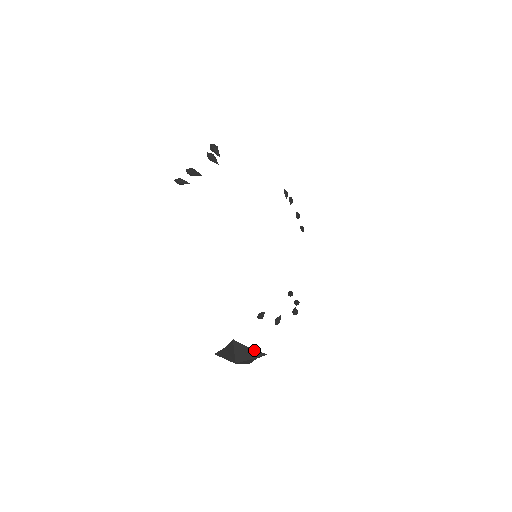
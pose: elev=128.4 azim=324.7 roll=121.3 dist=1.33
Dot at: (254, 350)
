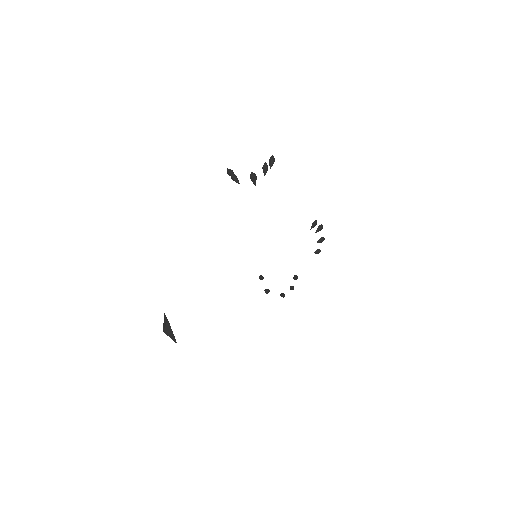
Dot at: occluded
